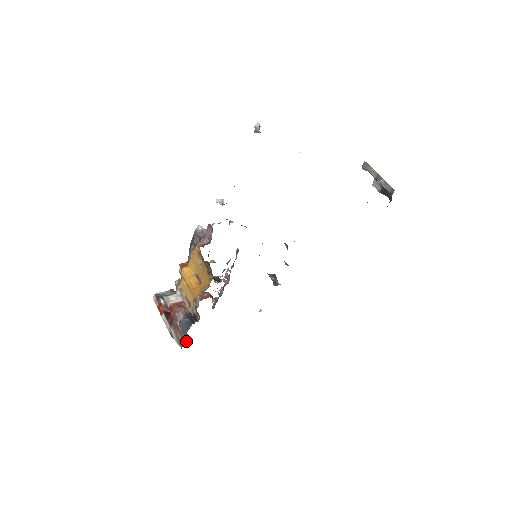
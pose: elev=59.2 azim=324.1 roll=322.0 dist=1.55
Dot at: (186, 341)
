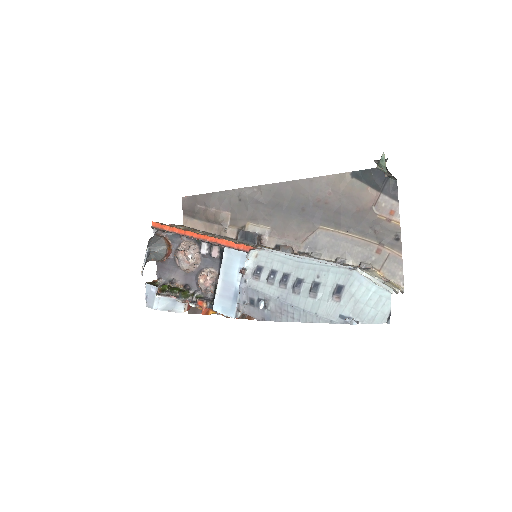
Dot at: occluded
